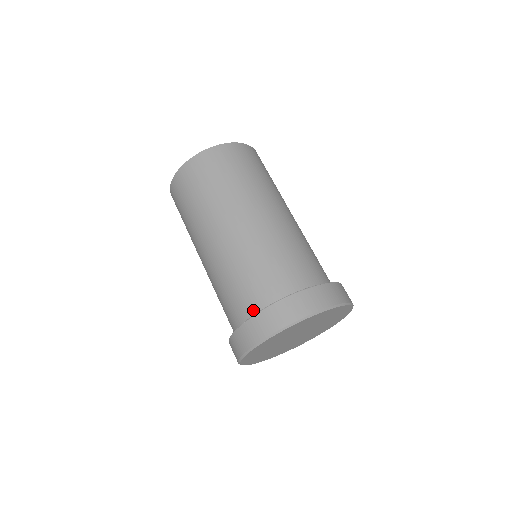
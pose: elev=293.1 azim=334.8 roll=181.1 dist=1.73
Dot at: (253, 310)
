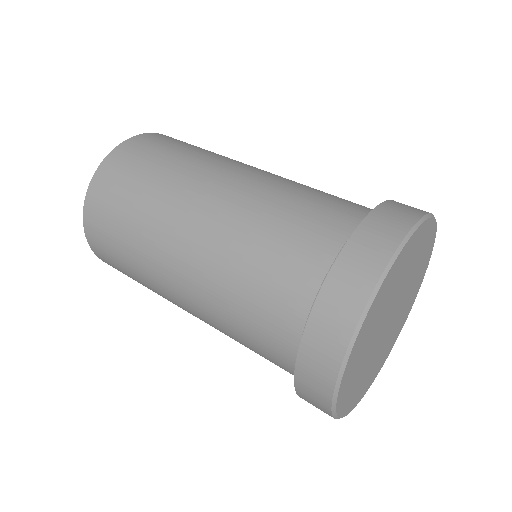
Dot at: (362, 214)
